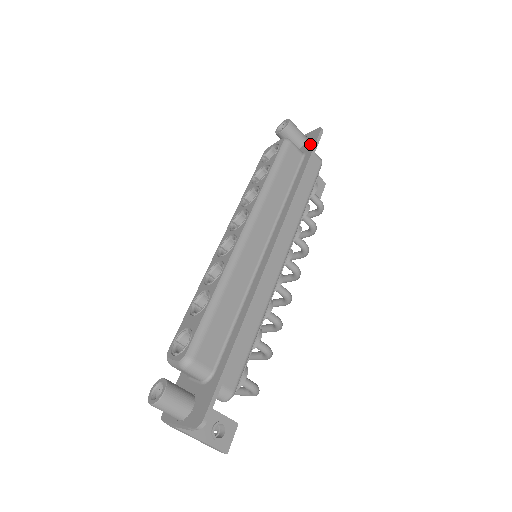
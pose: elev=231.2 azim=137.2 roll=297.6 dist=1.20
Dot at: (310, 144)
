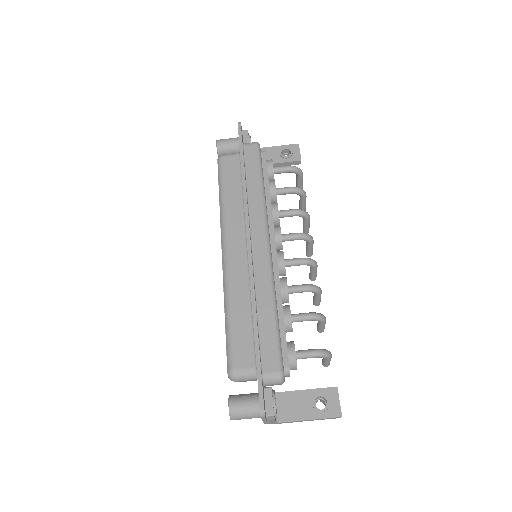
Dot at: occluded
